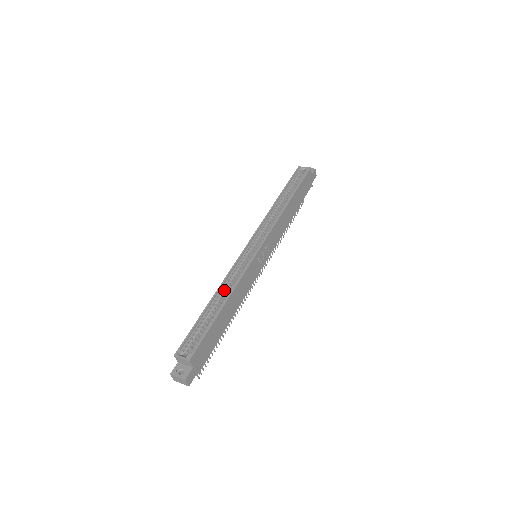
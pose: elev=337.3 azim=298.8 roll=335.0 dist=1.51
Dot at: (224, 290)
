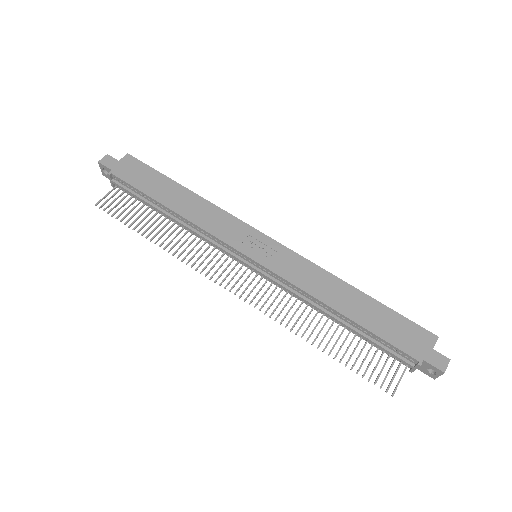
Dot at: occluded
